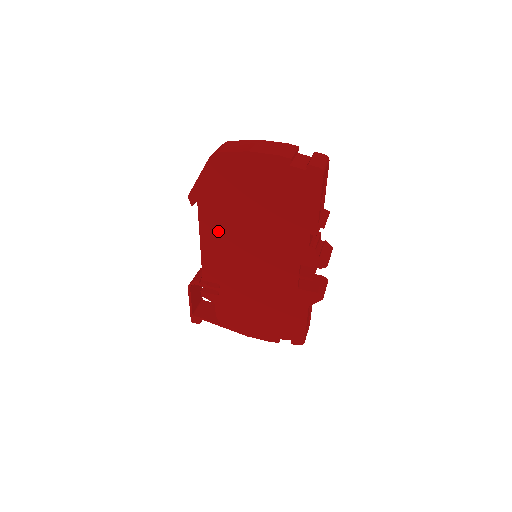
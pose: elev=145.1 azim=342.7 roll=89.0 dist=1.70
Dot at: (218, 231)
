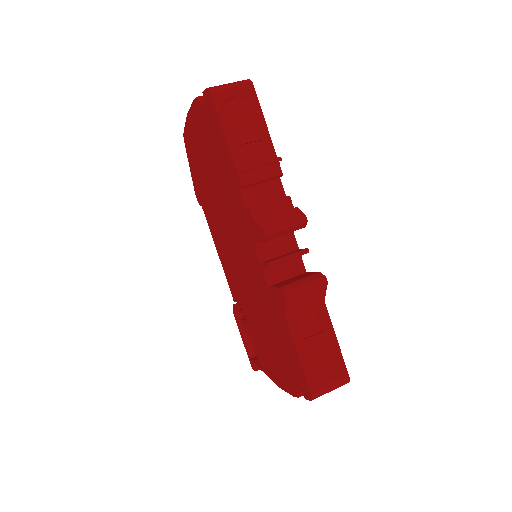
Dot at: (215, 227)
